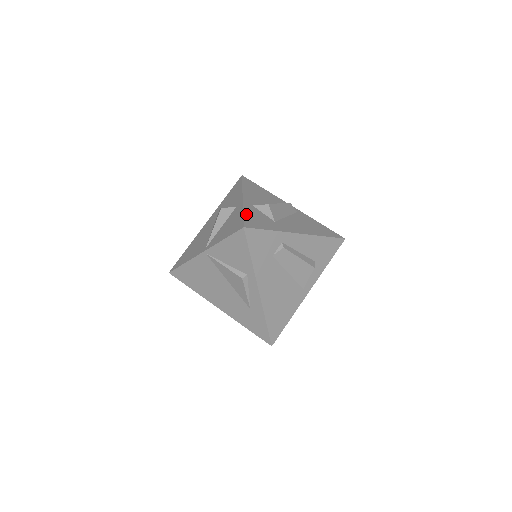
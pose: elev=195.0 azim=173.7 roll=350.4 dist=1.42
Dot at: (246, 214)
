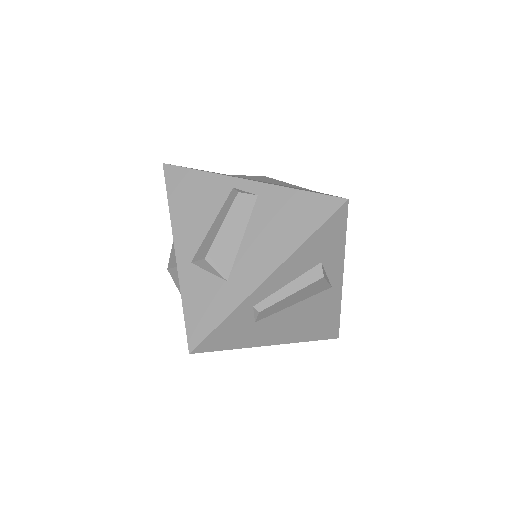
Dot at: (186, 306)
